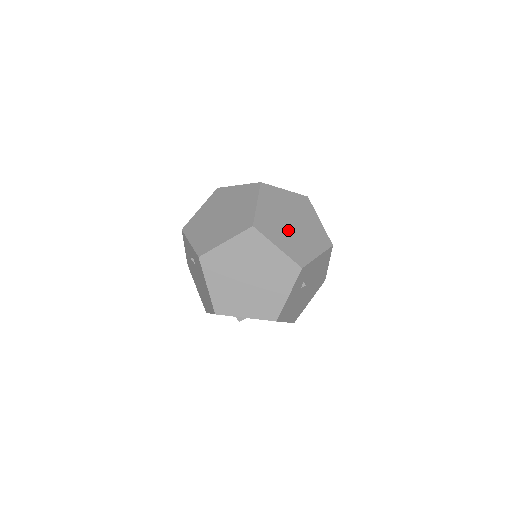
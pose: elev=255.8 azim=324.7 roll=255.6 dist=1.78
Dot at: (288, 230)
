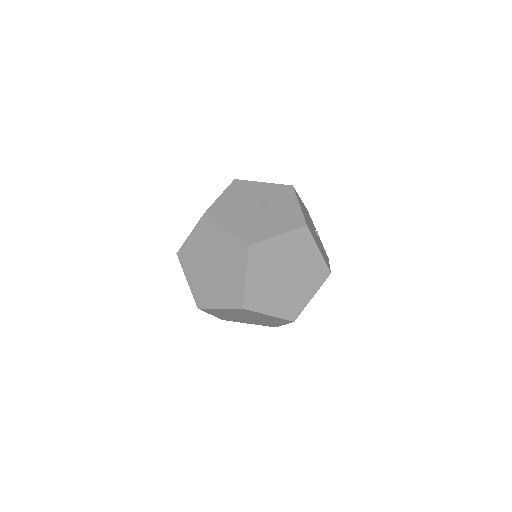
Dot at: (281, 288)
